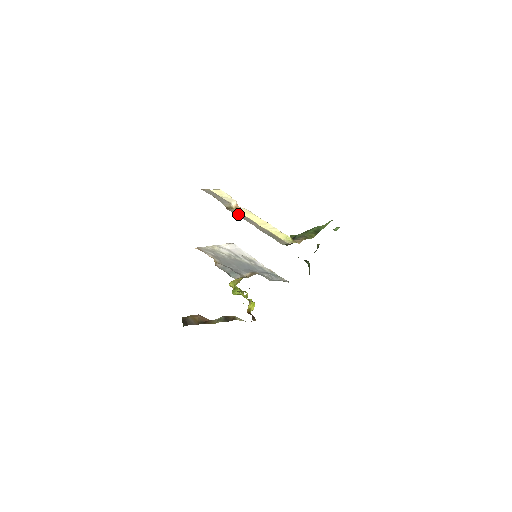
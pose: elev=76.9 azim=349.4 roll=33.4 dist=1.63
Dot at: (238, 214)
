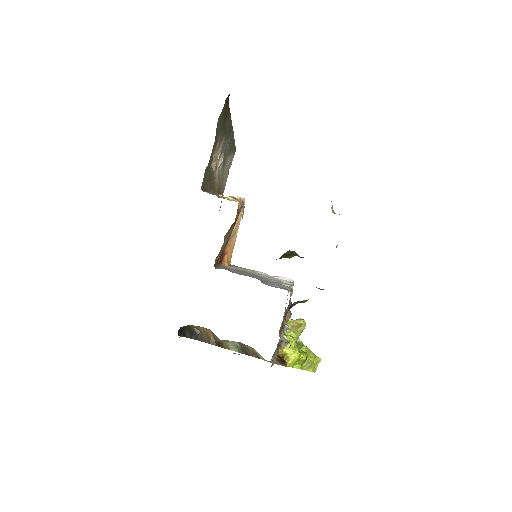
Dot at: occluded
